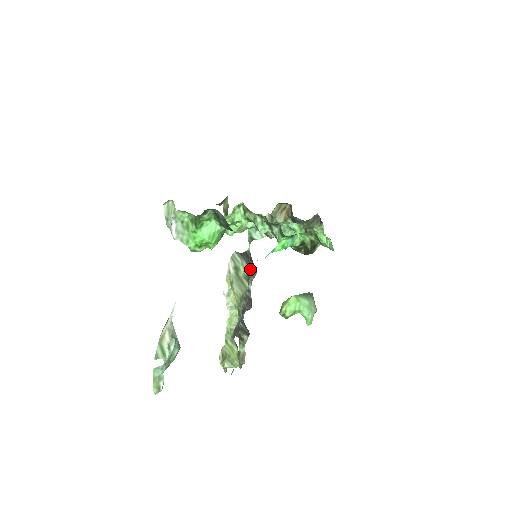
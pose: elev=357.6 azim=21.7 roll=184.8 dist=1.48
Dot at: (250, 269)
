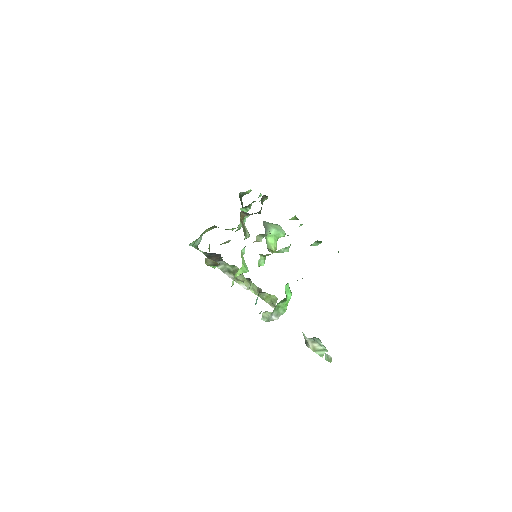
Dot at: (219, 259)
